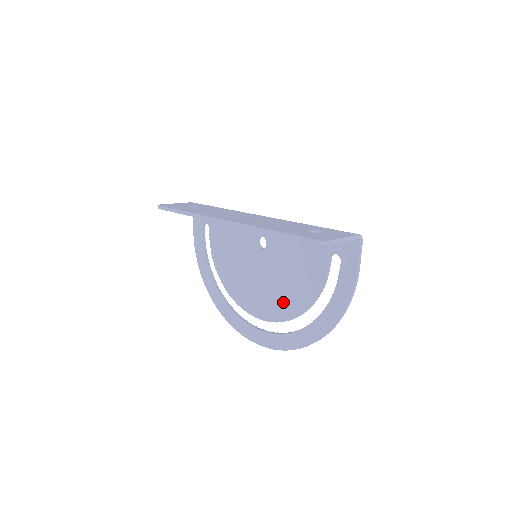
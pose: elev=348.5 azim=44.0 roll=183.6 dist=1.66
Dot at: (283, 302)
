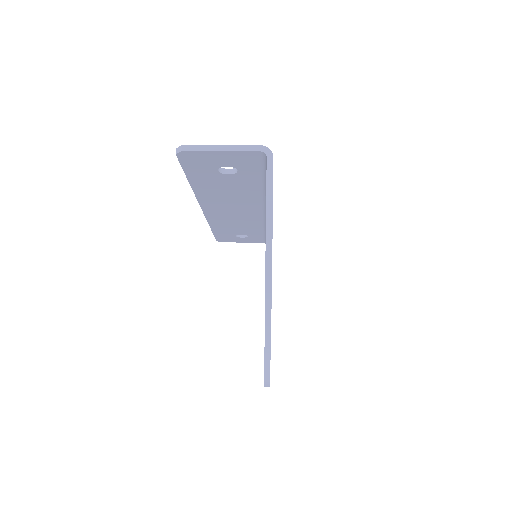
Dot at: occluded
